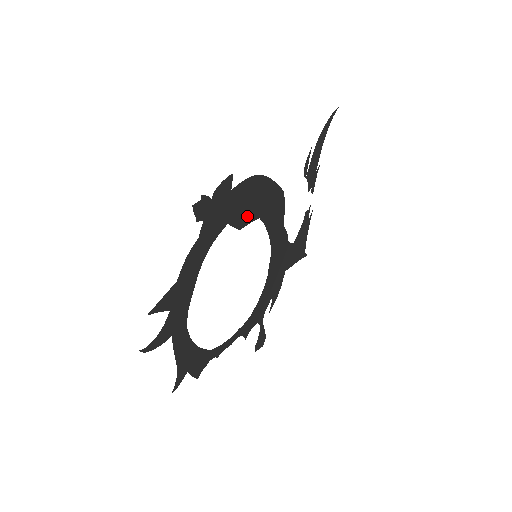
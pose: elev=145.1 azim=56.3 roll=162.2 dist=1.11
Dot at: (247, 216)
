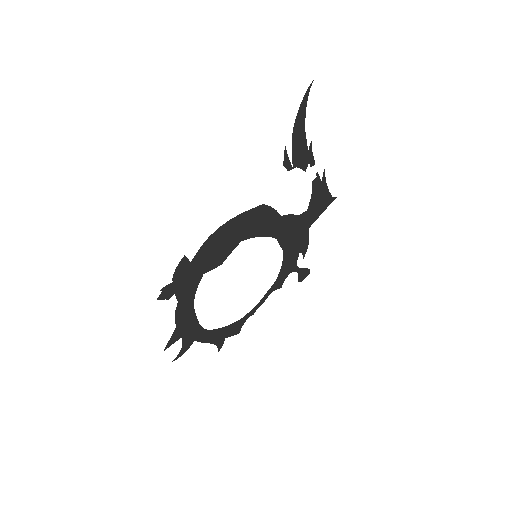
Dot at: (224, 253)
